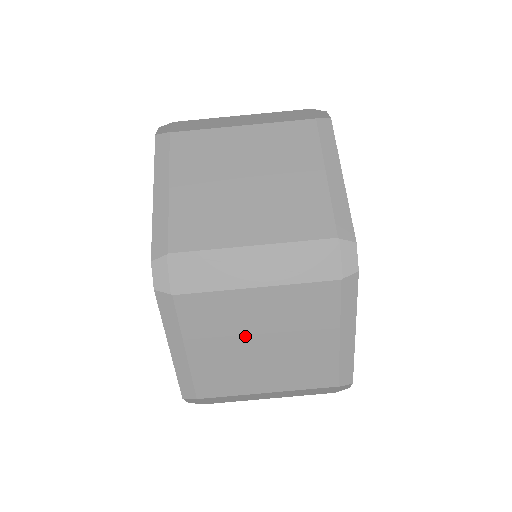
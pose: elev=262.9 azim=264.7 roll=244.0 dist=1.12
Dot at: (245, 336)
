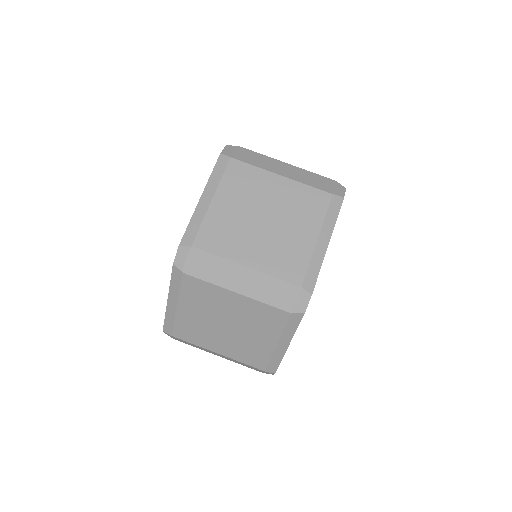
Dot at: (218, 316)
